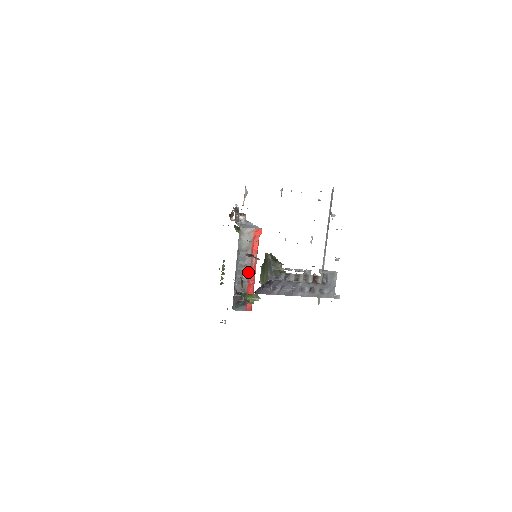
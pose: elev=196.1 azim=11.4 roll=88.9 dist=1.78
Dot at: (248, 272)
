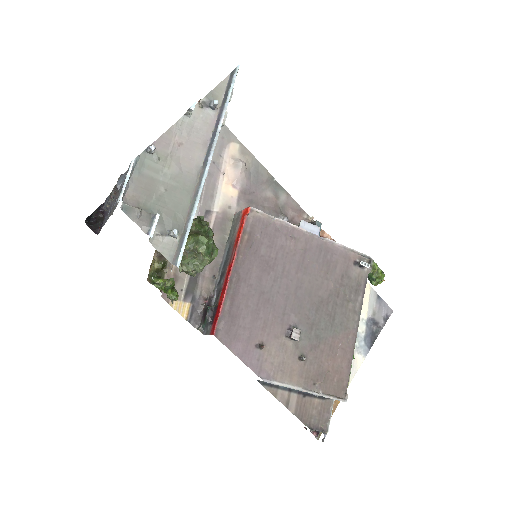
Dot at: (226, 273)
